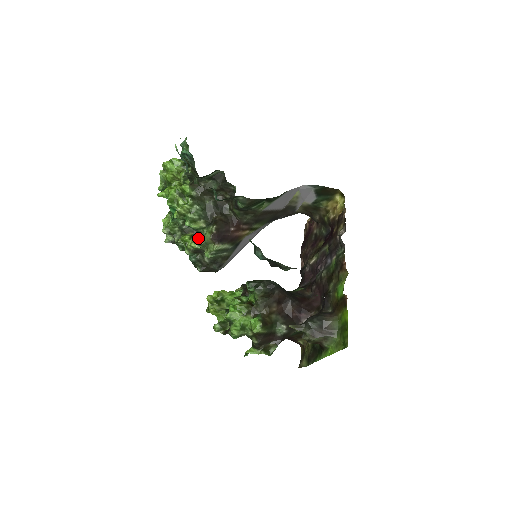
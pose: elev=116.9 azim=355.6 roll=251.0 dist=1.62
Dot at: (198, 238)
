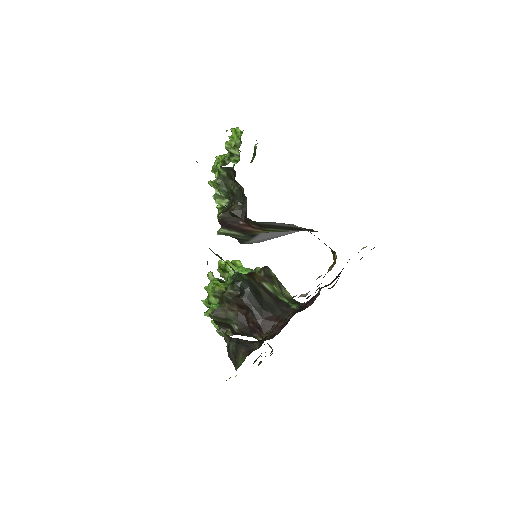
Dot at: occluded
